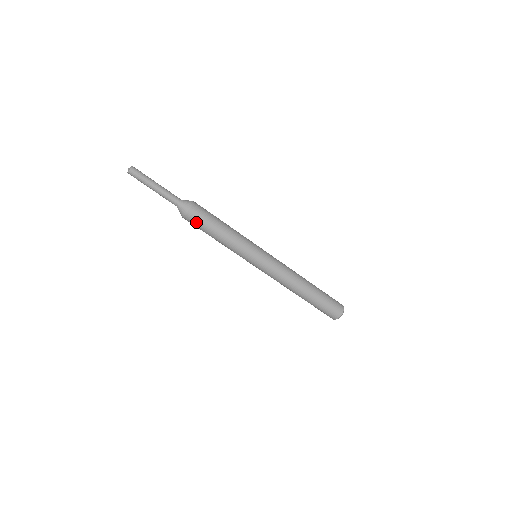
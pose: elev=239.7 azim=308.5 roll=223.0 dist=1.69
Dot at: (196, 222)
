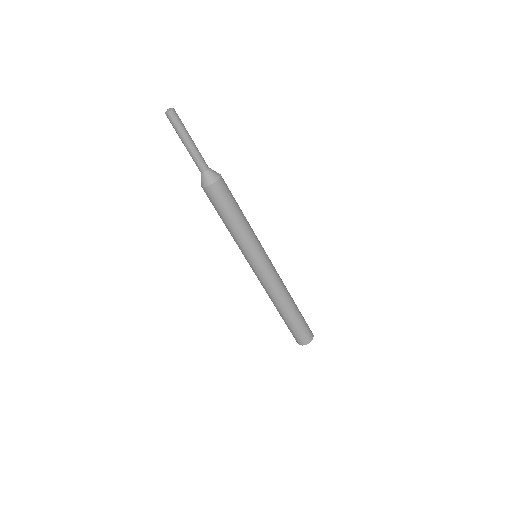
Dot at: (213, 199)
